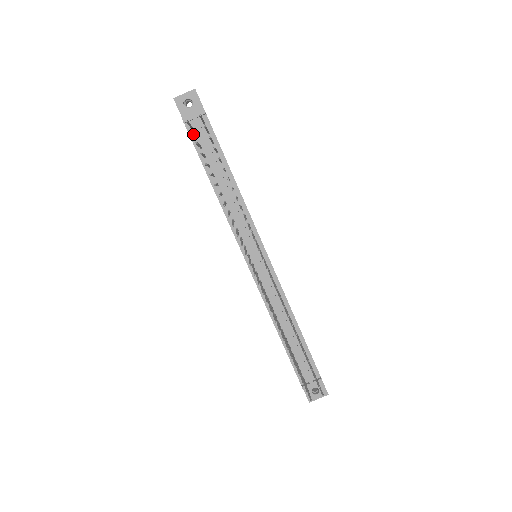
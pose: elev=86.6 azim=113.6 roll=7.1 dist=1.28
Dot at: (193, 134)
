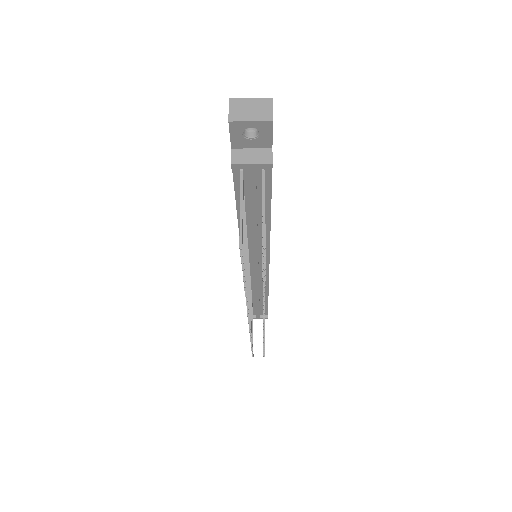
Dot at: occluded
